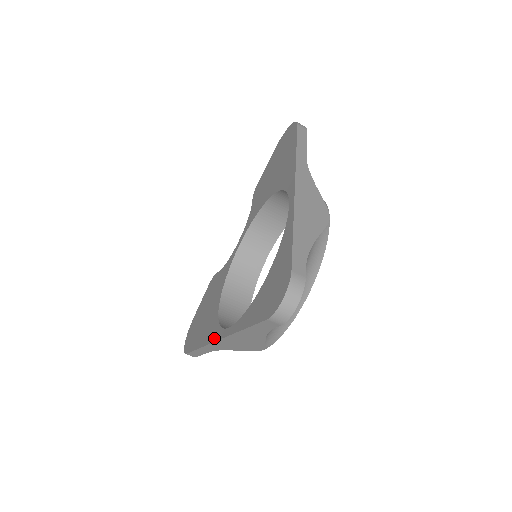
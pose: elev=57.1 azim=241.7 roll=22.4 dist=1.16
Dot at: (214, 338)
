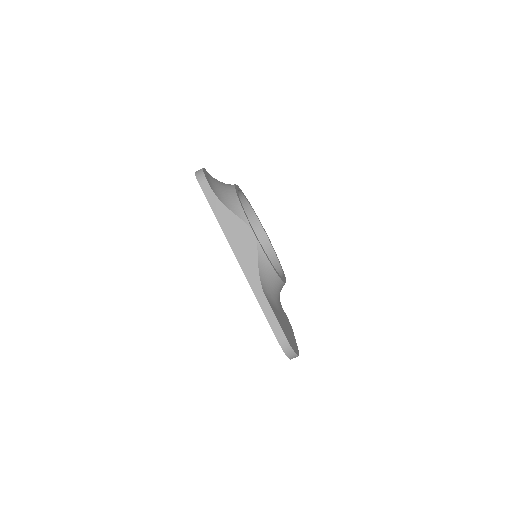
Dot at: (243, 271)
